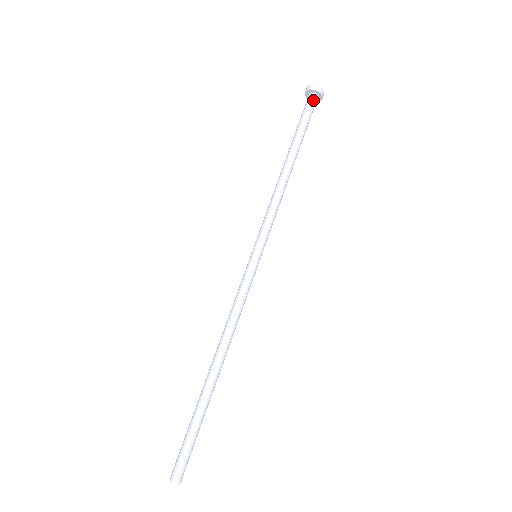
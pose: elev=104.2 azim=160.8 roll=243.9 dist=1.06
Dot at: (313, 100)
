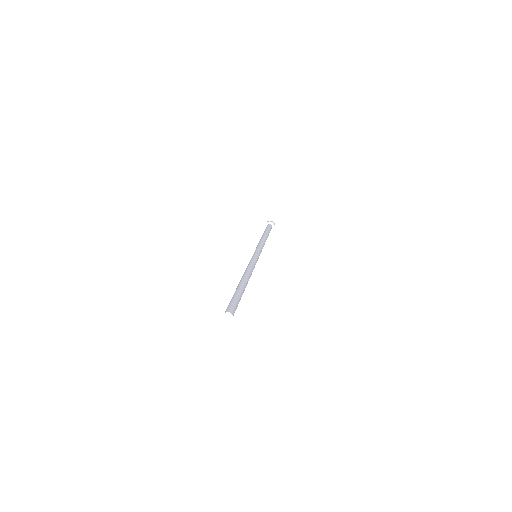
Dot at: (270, 225)
